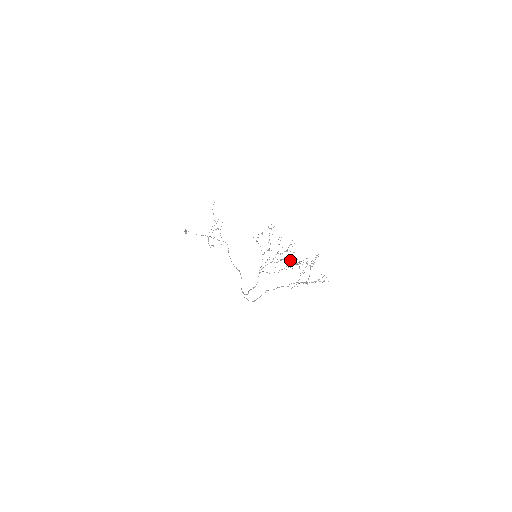
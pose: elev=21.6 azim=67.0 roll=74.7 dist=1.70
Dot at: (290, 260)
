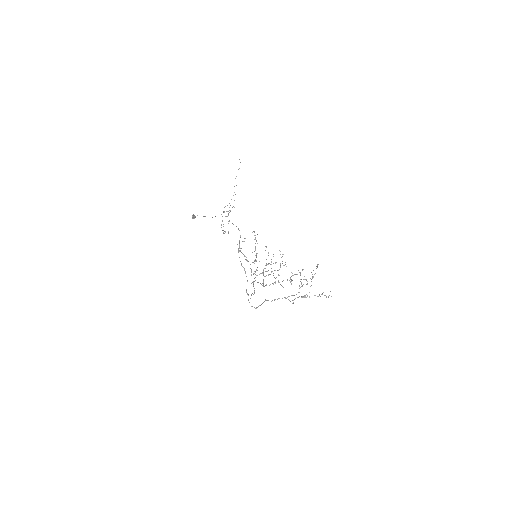
Dot at: occluded
